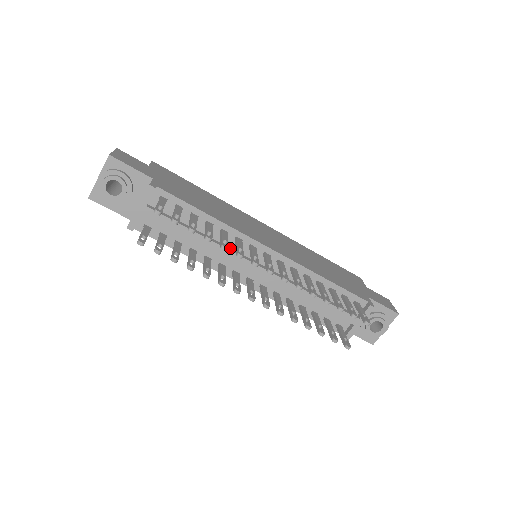
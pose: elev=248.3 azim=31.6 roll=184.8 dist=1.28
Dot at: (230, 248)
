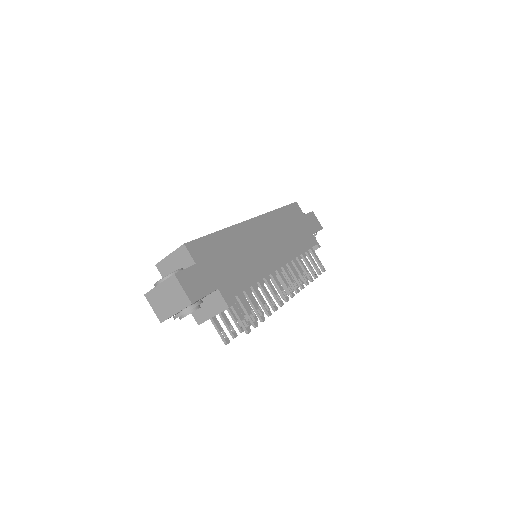
Dot at: occluded
